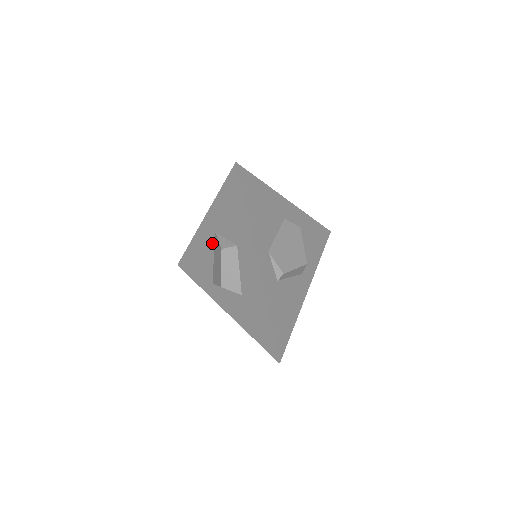
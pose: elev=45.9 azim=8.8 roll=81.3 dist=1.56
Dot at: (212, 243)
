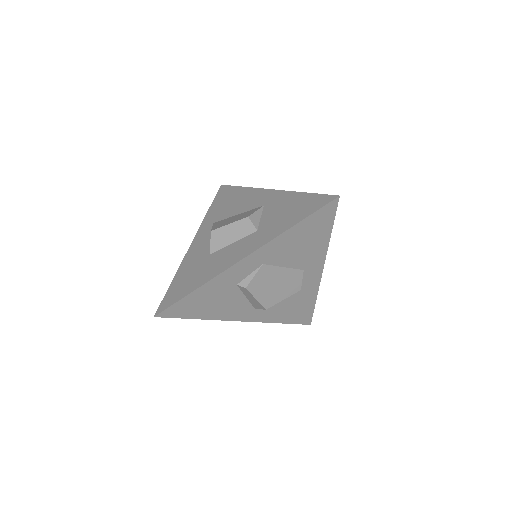
Dot at: (252, 207)
